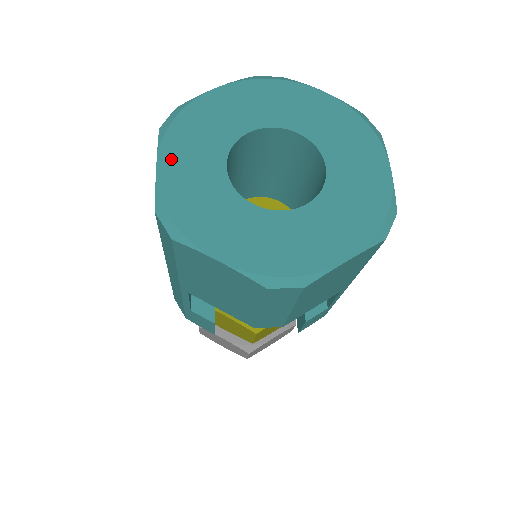
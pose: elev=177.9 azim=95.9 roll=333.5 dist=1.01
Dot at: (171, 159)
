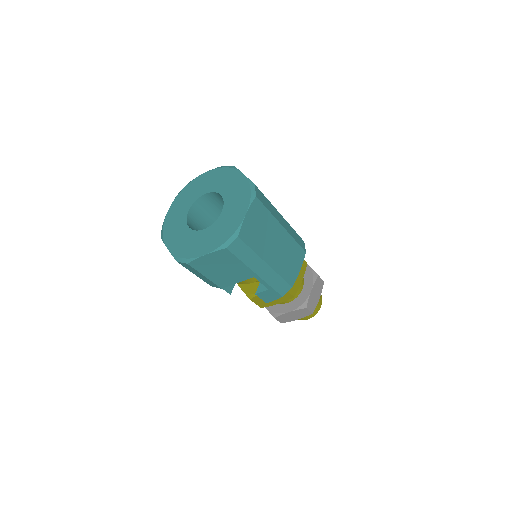
Dot at: (174, 206)
